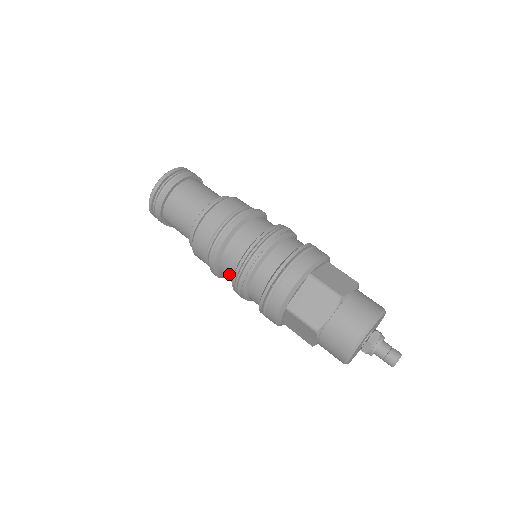
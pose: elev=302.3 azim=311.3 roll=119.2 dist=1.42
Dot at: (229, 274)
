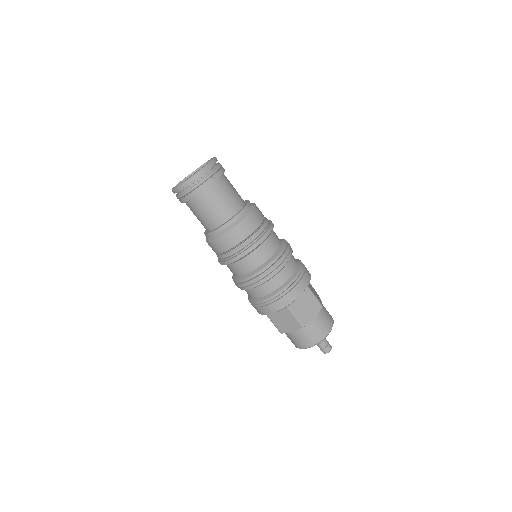
Dot at: occluded
